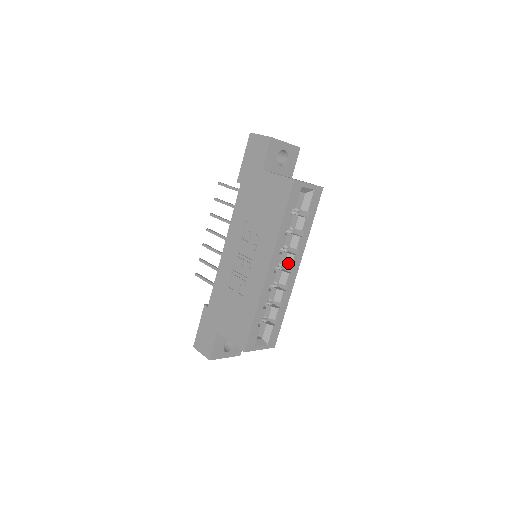
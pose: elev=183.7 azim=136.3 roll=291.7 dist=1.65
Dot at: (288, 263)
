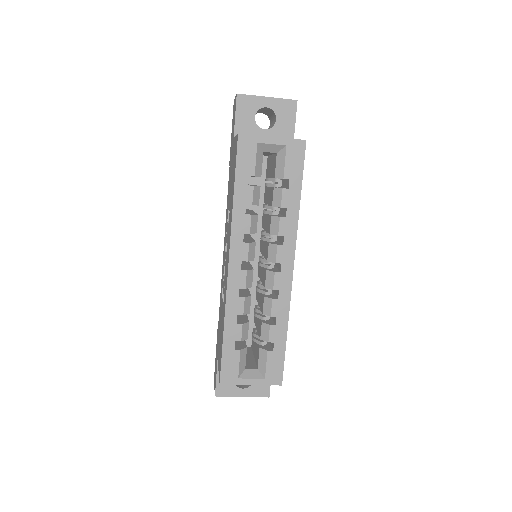
Dot at: (271, 257)
